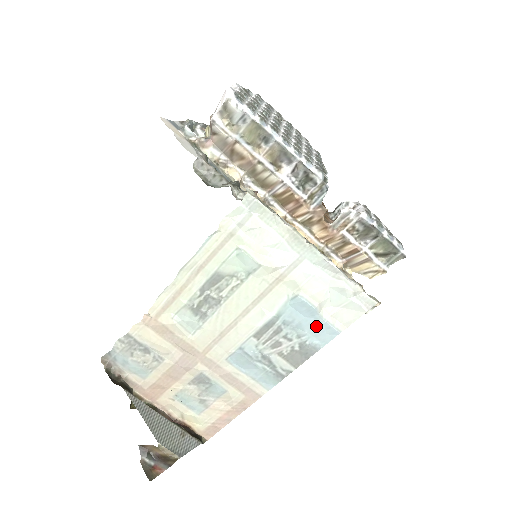
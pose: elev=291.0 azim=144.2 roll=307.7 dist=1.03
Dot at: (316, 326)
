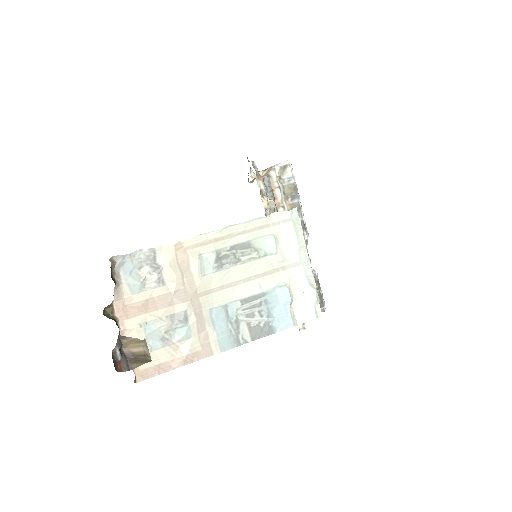
Dot at: (283, 314)
